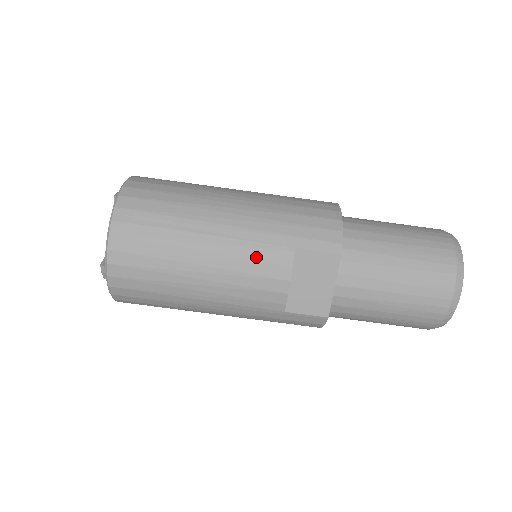
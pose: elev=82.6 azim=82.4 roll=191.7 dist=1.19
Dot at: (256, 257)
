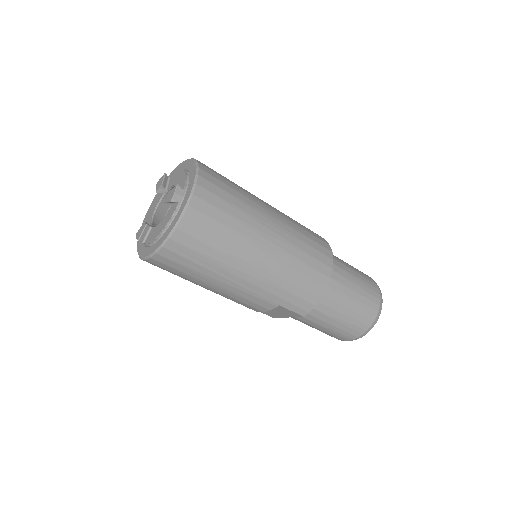
Dot at: (252, 299)
